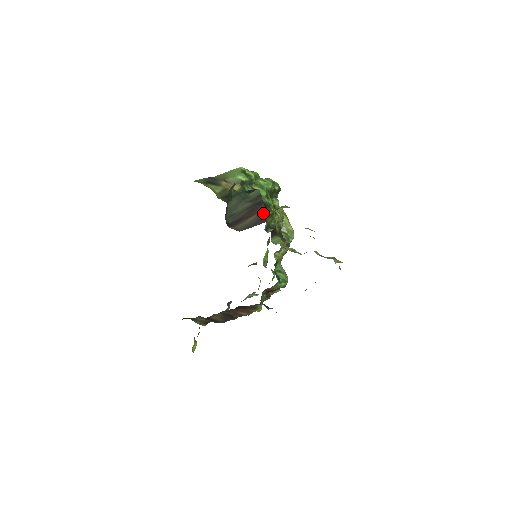
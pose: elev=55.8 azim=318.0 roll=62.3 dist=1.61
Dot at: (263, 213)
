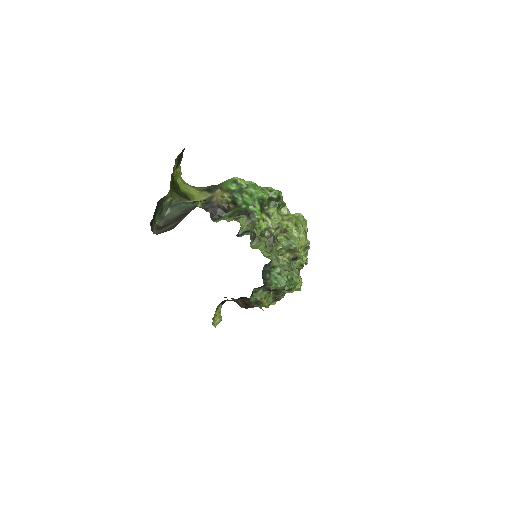
Dot at: (179, 222)
